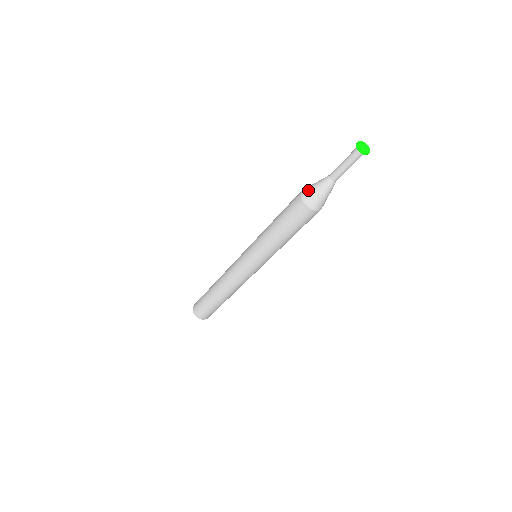
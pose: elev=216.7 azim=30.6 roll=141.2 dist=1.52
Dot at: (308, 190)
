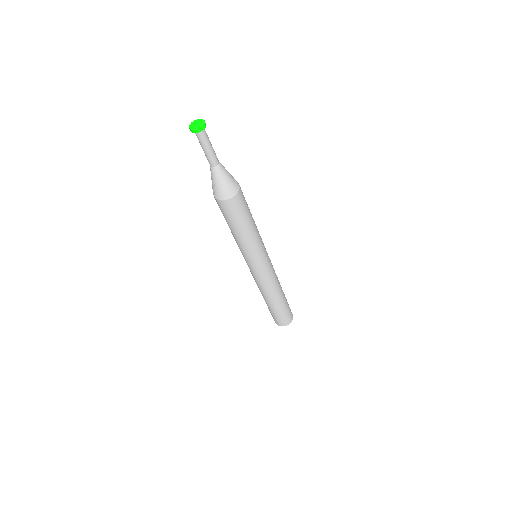
Dot at: (212, 185)
